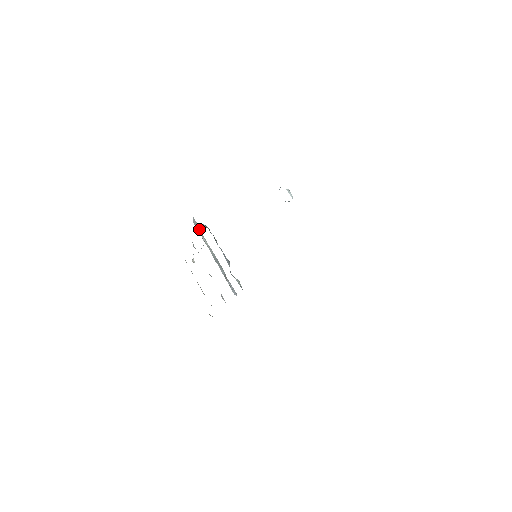
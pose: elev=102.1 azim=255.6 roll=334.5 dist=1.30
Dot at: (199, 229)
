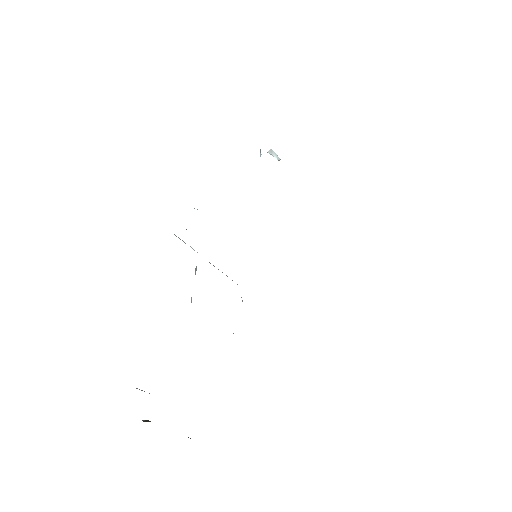
Dot at: (184, 242)
